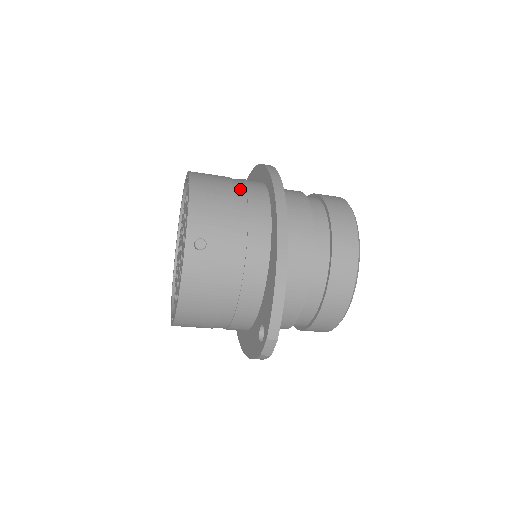
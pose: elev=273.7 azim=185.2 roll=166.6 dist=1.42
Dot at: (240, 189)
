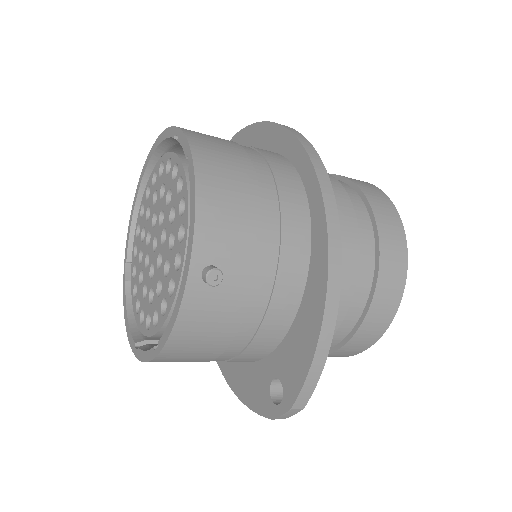
Dot at: (265, 176)
